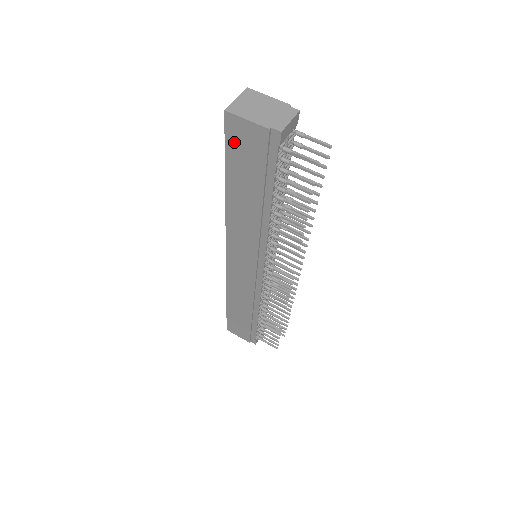
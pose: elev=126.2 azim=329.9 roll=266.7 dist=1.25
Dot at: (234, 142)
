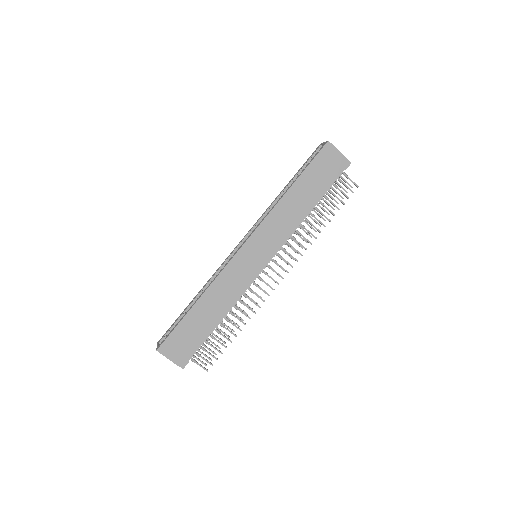
Dot at: (321, 159)
